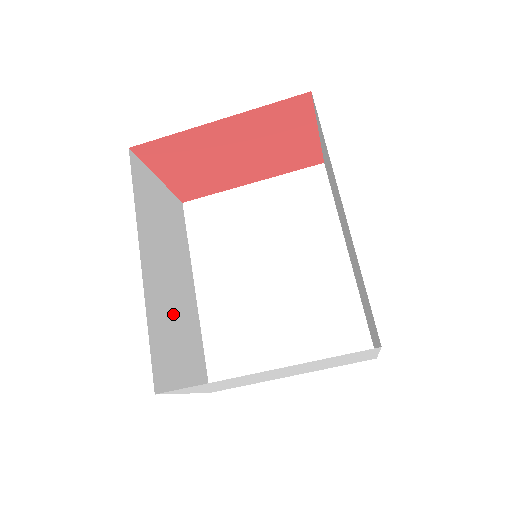
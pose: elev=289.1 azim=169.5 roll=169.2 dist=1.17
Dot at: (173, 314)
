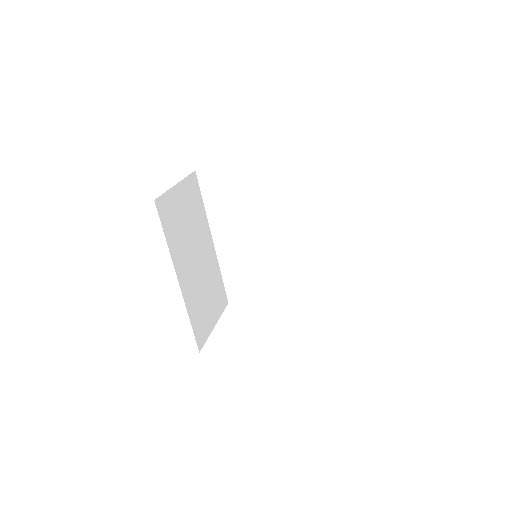
Dot at: (202, 286)
